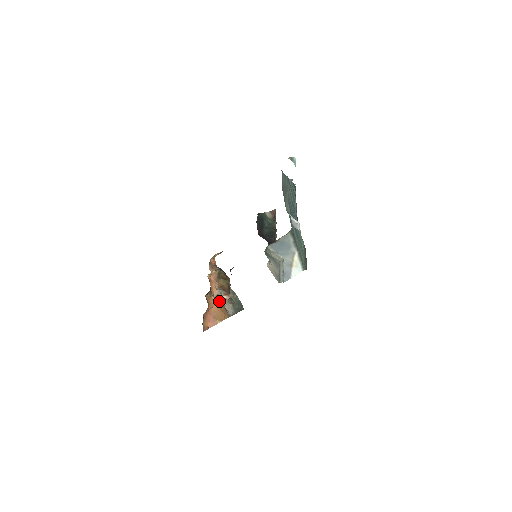
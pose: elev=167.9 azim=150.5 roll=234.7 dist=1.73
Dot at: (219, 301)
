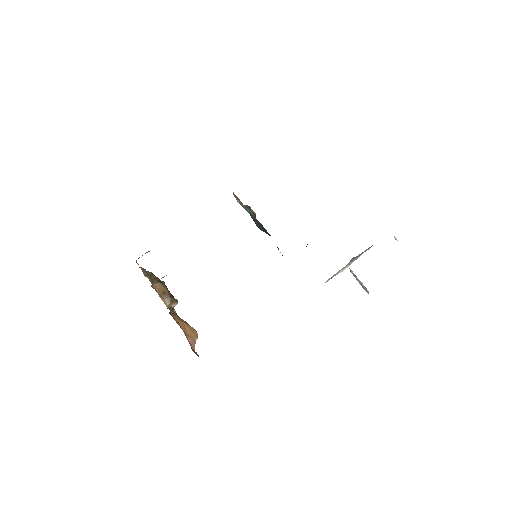
Dot at: (174, 313)
